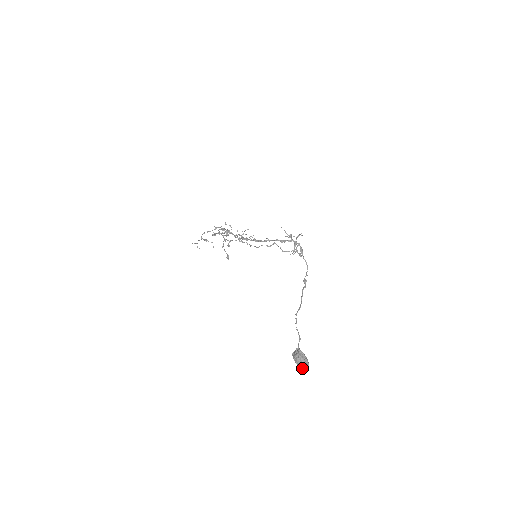
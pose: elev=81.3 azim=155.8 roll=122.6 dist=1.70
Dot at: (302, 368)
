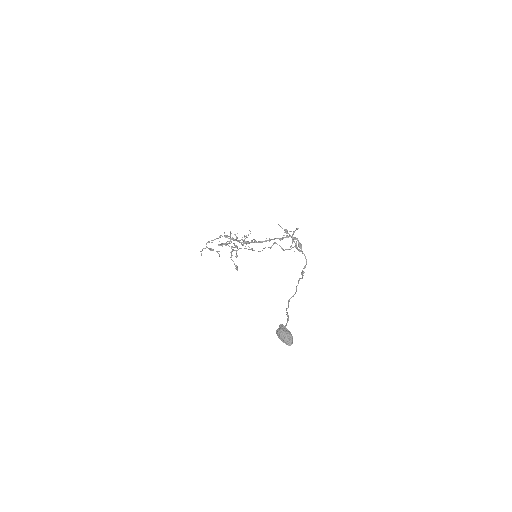
Dot at: (286, 343)
